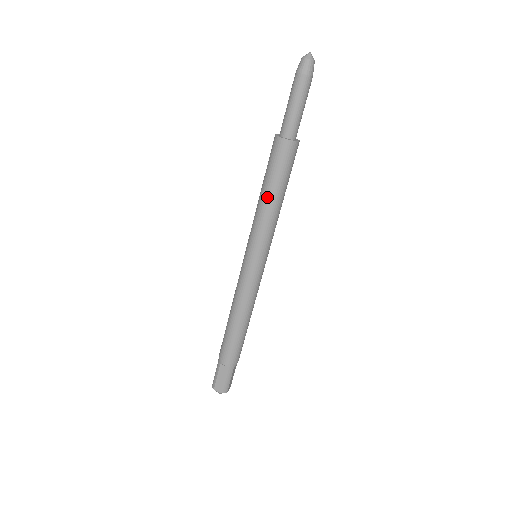
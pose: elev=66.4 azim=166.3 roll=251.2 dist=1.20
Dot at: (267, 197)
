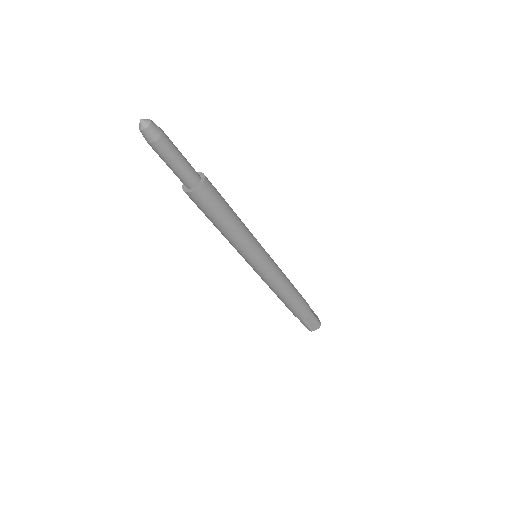
Dot at: (226, 228)
